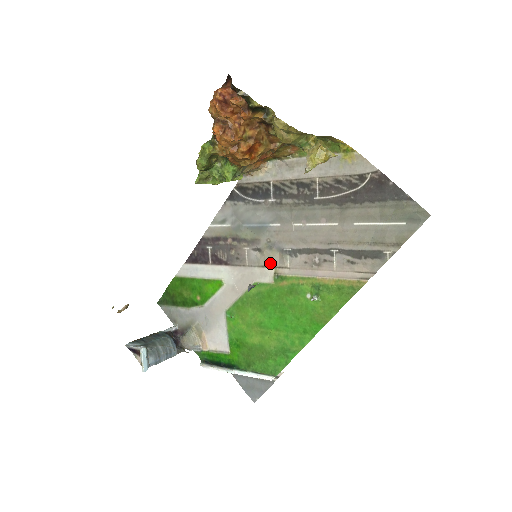
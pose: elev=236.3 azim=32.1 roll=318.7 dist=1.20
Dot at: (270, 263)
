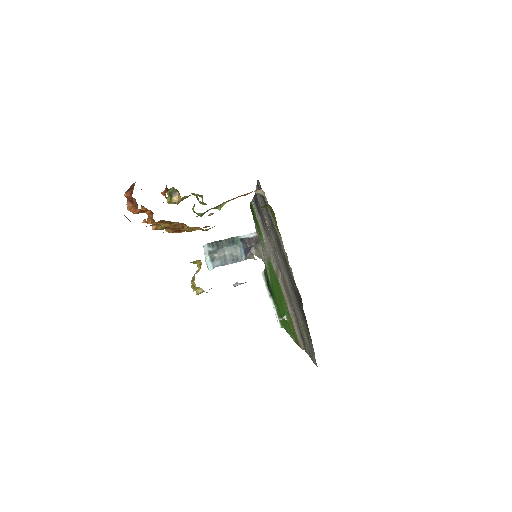
Dot at: occluded
